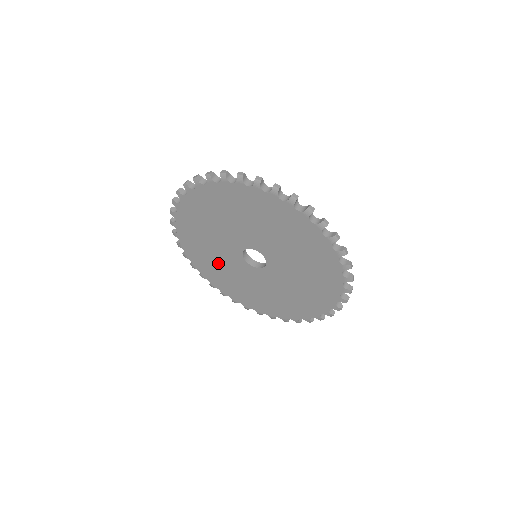
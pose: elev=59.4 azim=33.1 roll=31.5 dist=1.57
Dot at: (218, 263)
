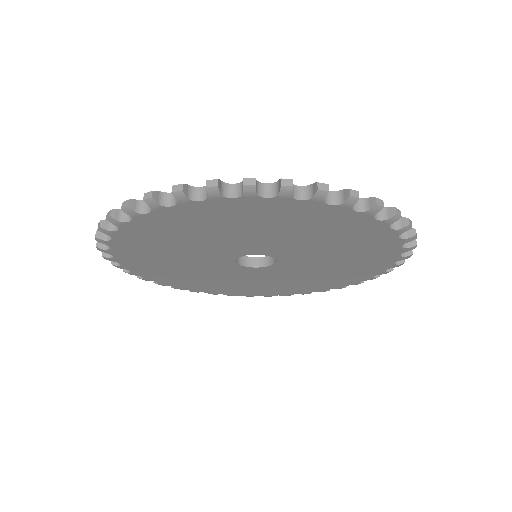
Dot at: (251, 283)
